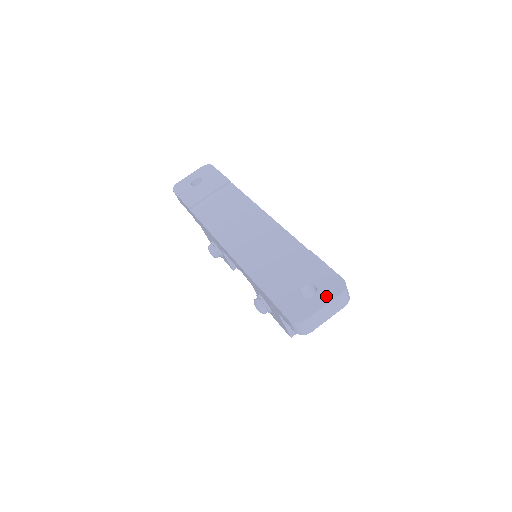
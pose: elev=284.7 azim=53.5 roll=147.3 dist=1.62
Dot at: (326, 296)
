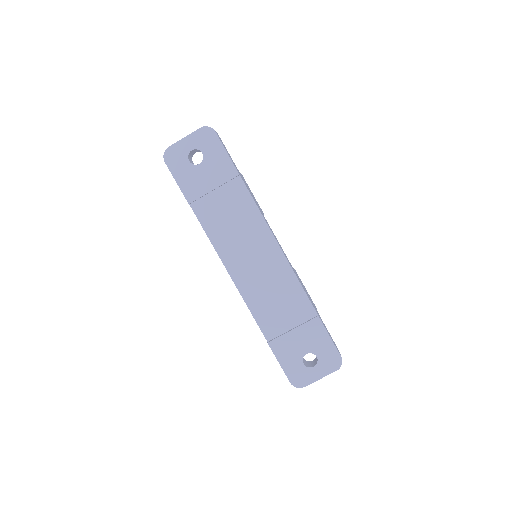
Dot at: (324, 370)
